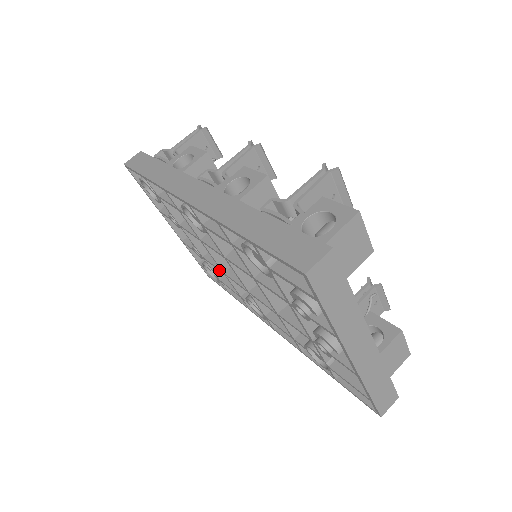
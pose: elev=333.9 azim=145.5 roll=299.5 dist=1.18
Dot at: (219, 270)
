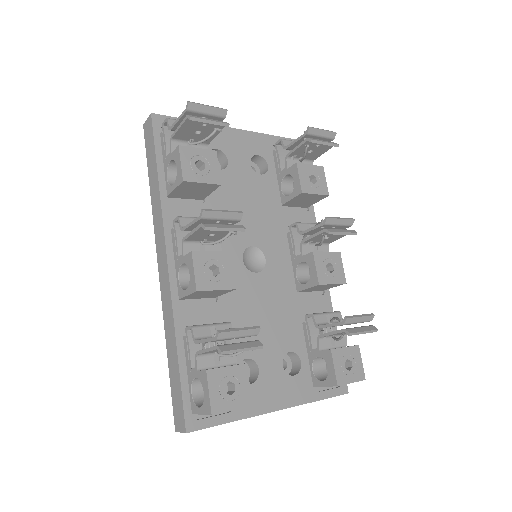
Dot at: occluded
